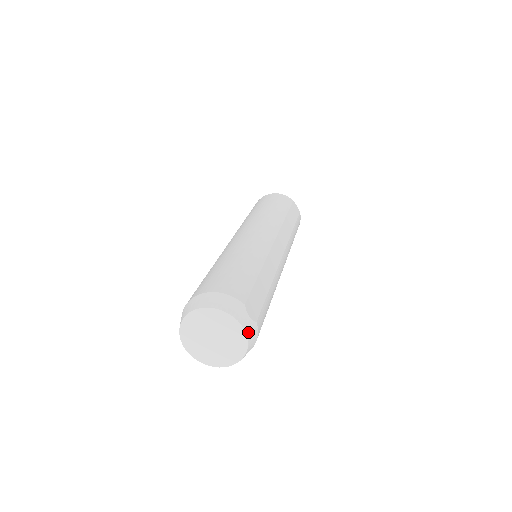
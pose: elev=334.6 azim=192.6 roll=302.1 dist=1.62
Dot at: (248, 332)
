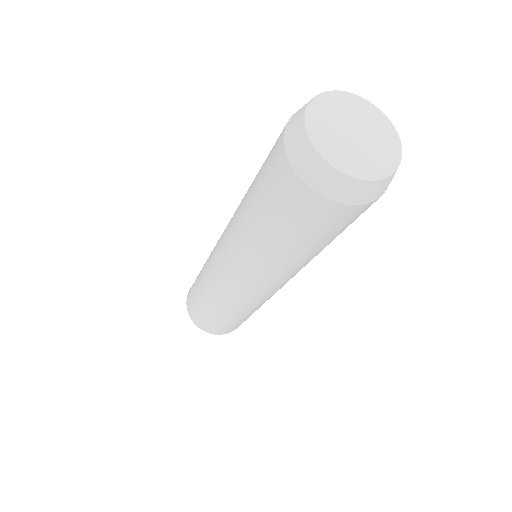
Dot at: occluded
